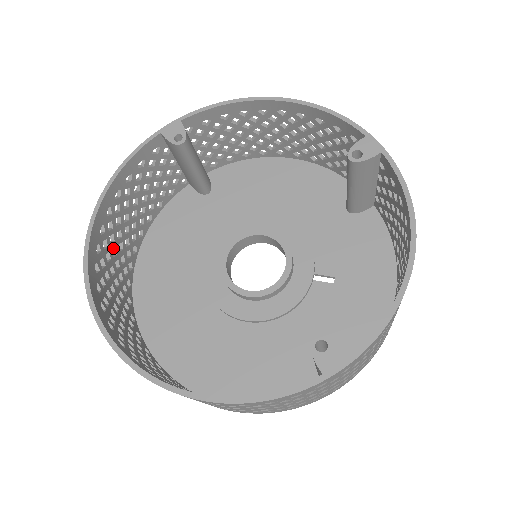
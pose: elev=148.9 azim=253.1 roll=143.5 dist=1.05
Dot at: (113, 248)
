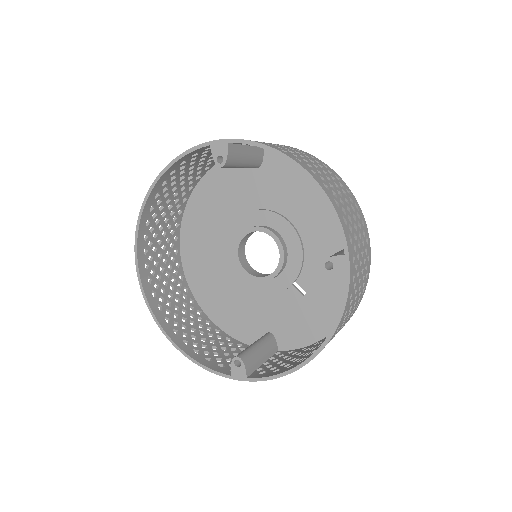
Dot at: (167, 199)
